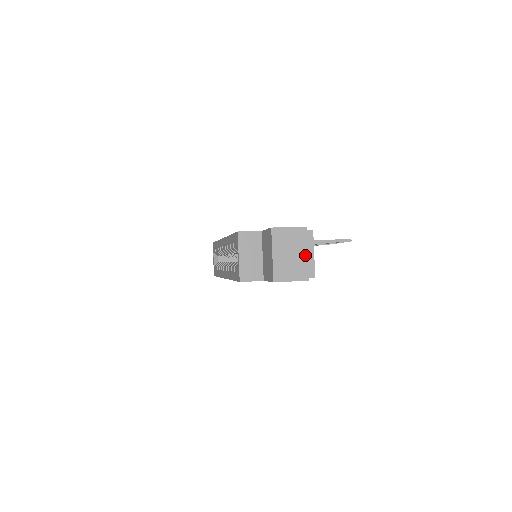
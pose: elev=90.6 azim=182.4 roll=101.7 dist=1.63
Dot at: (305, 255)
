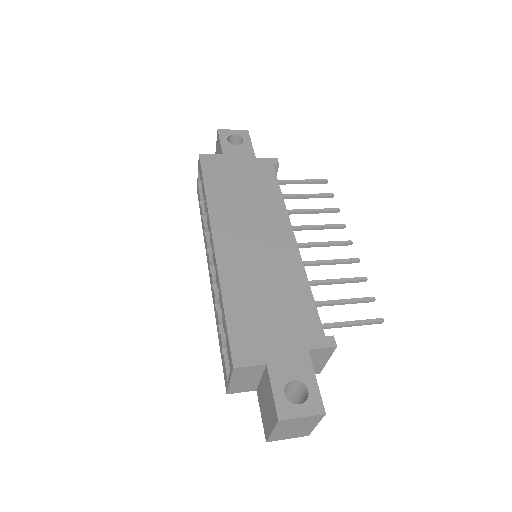
Dot at: (313, 426)
